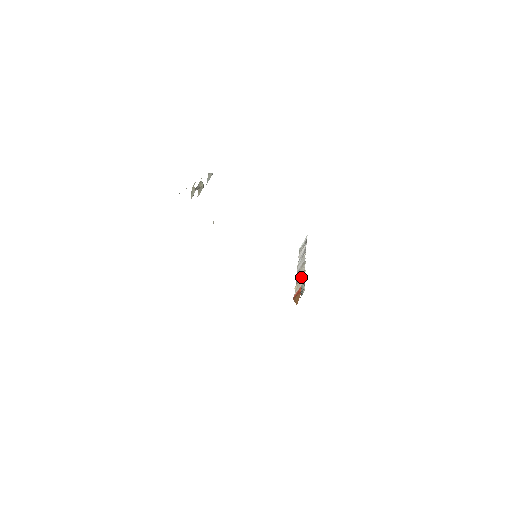
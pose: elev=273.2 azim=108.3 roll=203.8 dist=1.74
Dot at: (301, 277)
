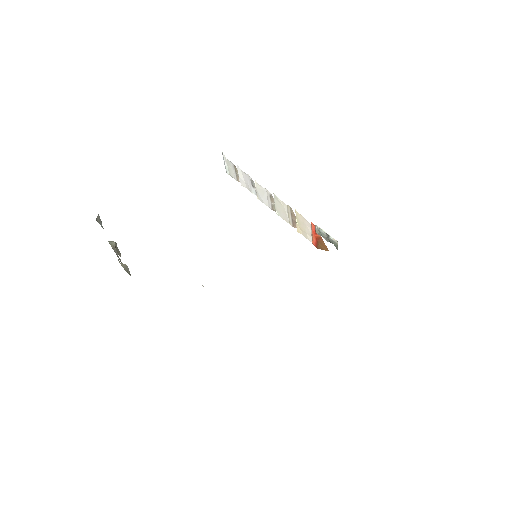
Dot at: occluded
